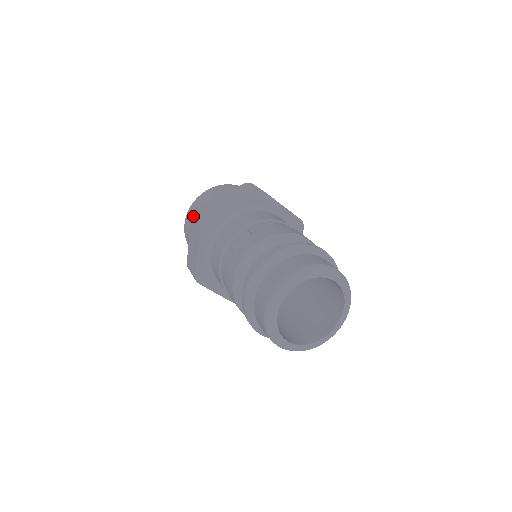
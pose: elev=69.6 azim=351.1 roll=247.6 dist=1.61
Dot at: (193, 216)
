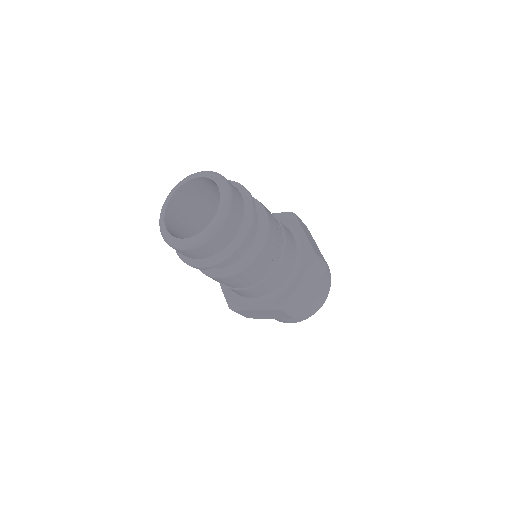
Dot at: occluded
